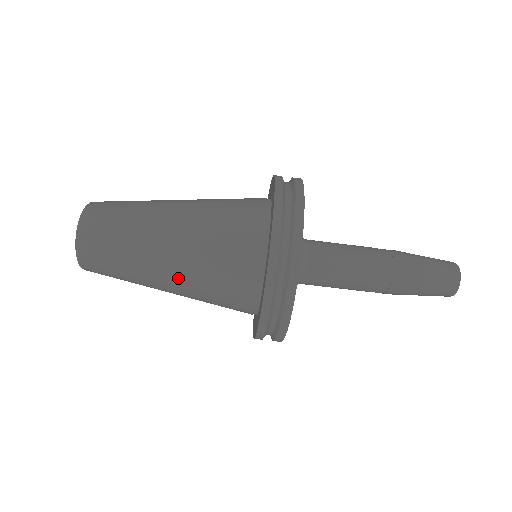
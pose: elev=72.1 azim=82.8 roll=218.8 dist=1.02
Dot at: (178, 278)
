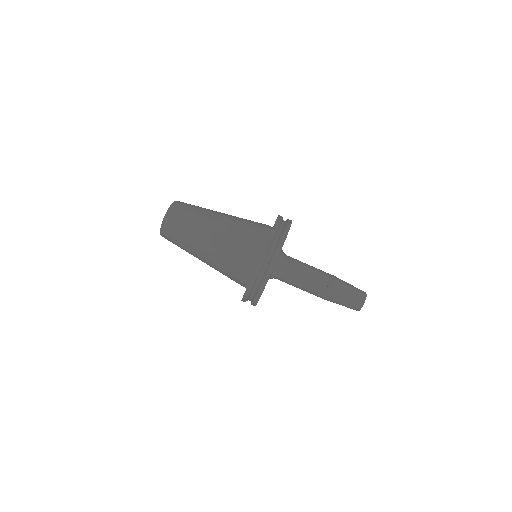
Dot at: (211, 253)
